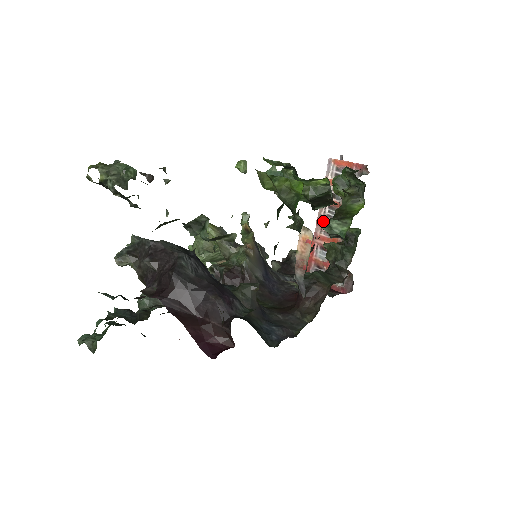
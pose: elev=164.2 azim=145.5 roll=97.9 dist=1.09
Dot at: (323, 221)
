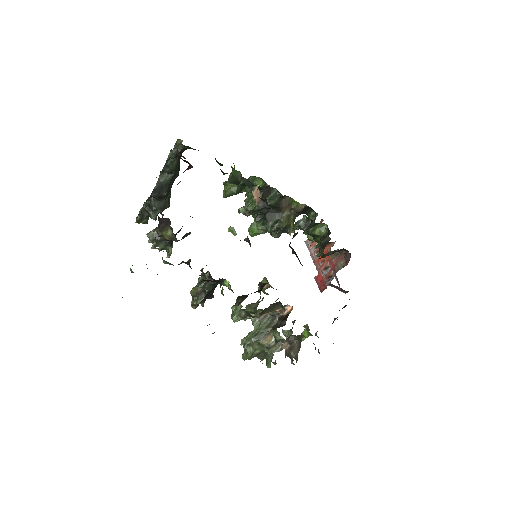
Dot at: (318, 260)
